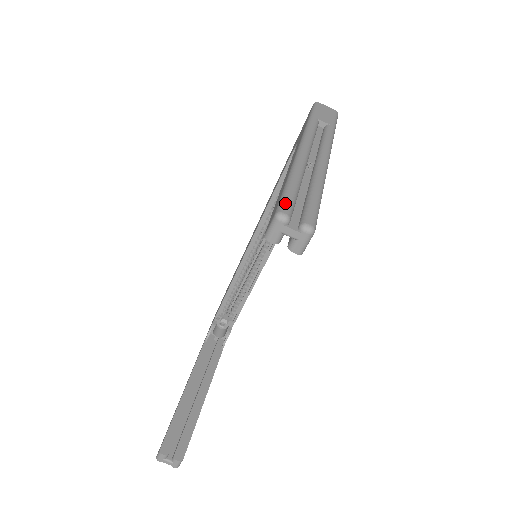
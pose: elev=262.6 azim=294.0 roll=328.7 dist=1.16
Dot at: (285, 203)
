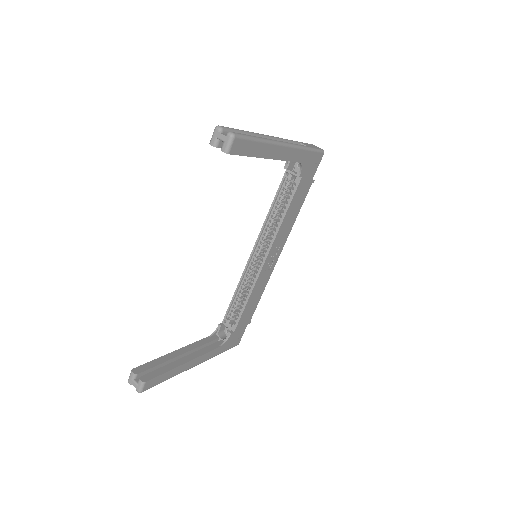
Dot at: (226, 127)
